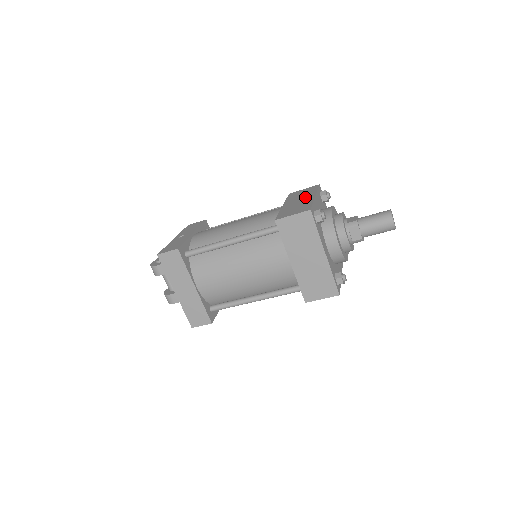
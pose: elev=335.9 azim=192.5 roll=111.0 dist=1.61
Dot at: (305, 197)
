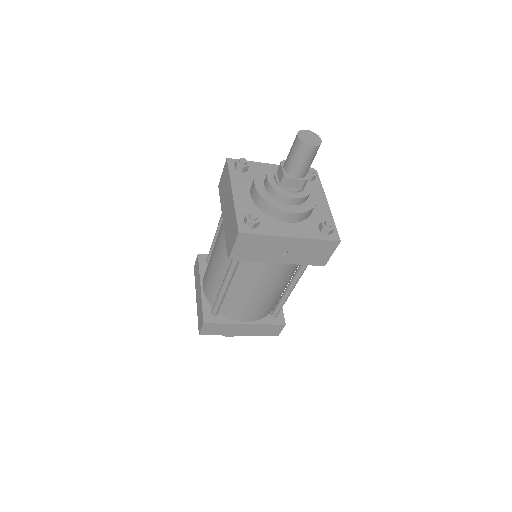
Dot at: occluded
